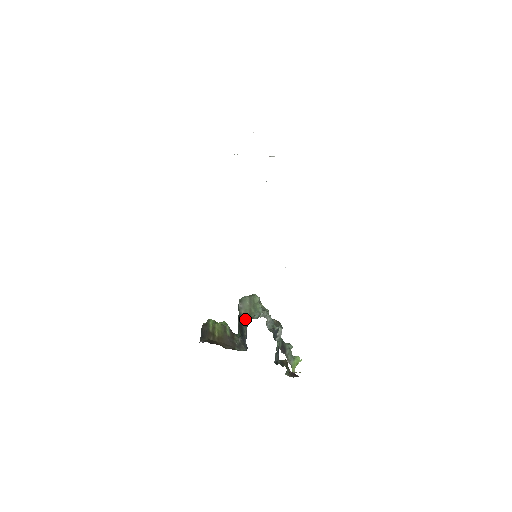
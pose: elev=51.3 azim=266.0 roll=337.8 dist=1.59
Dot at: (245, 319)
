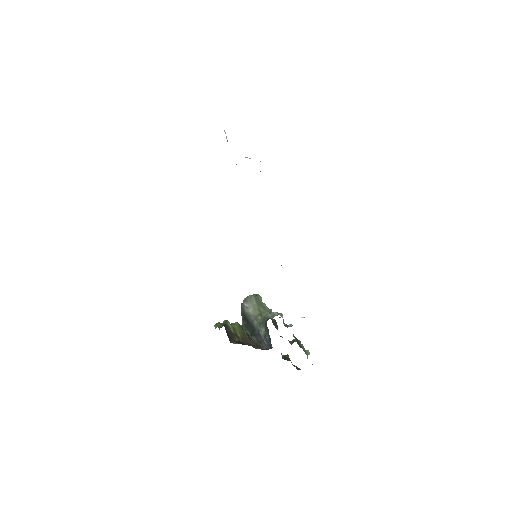
Dot at: (256, 318)
